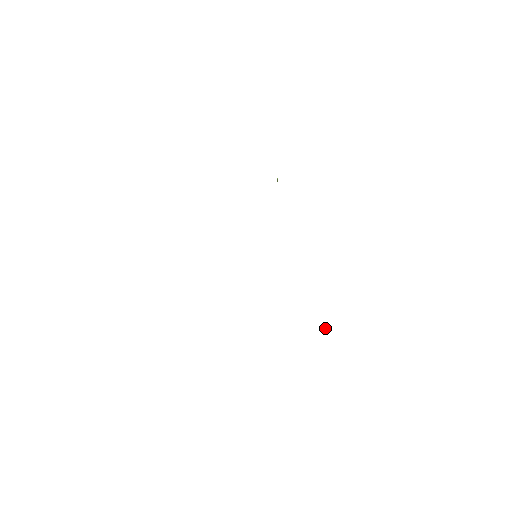
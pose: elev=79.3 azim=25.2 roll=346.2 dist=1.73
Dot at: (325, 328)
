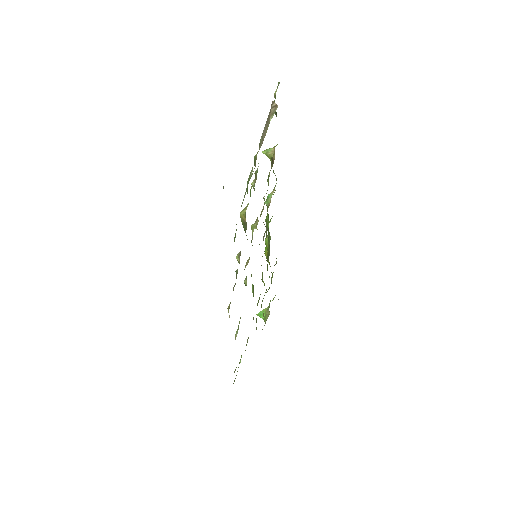
Dot at: (263, 312)
